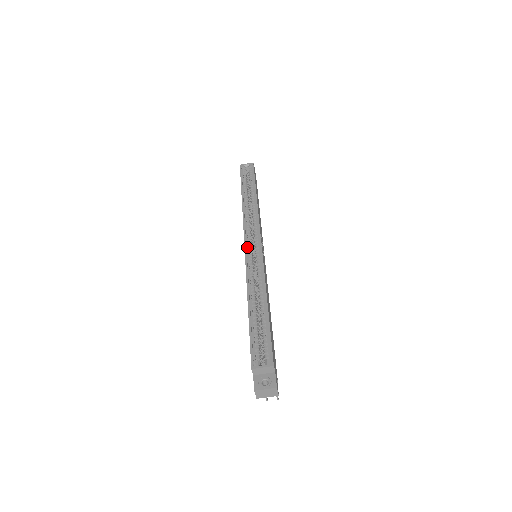
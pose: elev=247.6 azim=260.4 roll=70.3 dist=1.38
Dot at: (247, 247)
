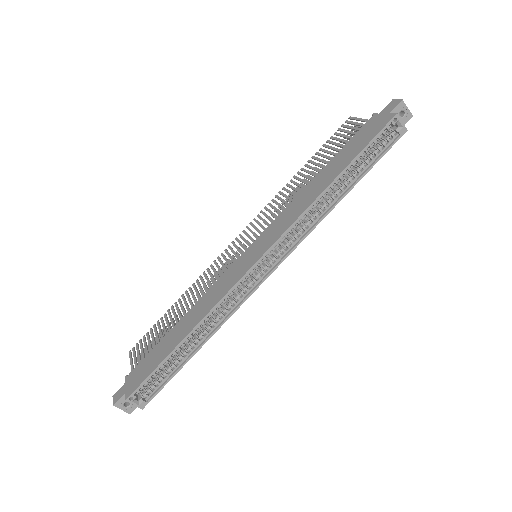
Dot at: (253, 268)
